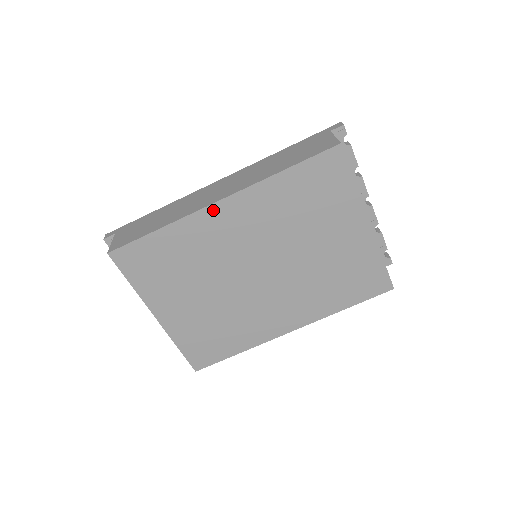
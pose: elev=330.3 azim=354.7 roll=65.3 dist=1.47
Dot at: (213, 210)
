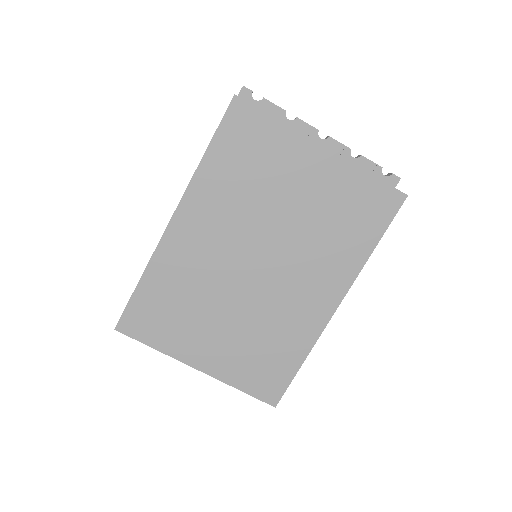
Dot at: (172, 232)
